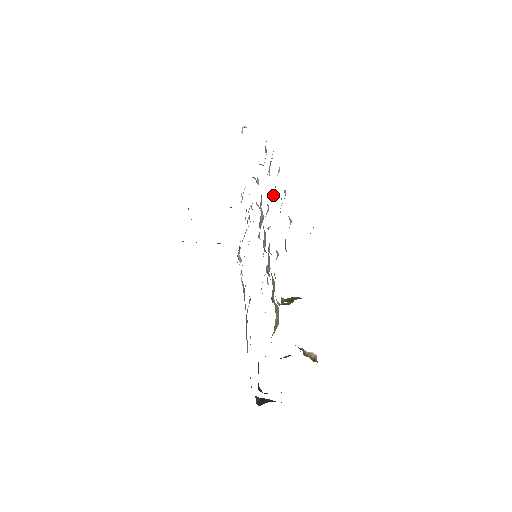
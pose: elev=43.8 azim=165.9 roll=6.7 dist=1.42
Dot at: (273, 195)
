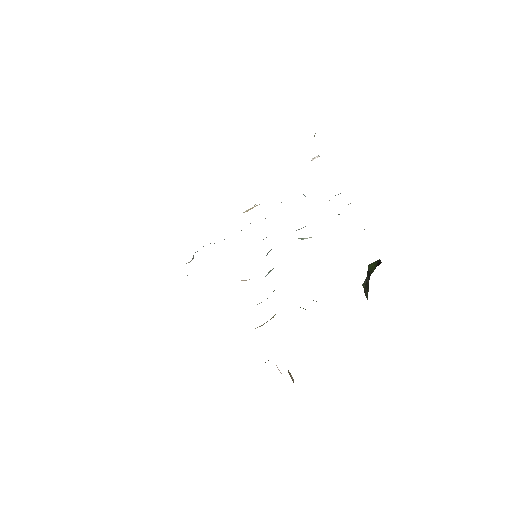
Dot at: occluded
